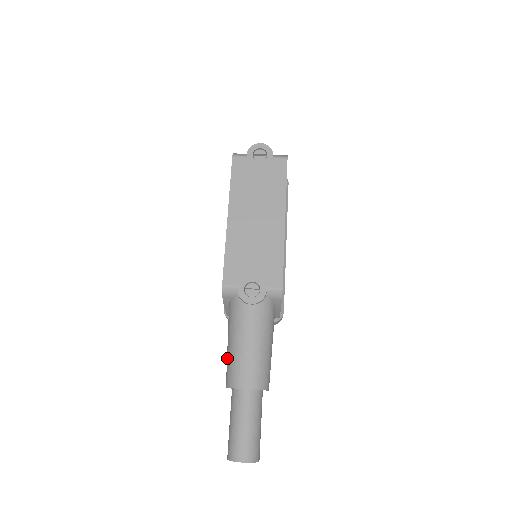
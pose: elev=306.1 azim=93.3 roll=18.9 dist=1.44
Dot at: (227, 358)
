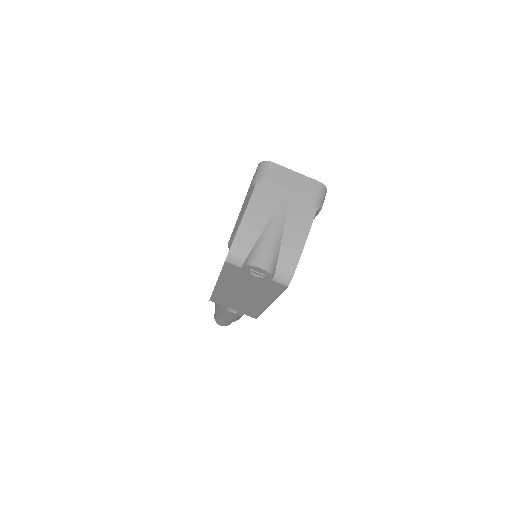
Dot at: occluded
